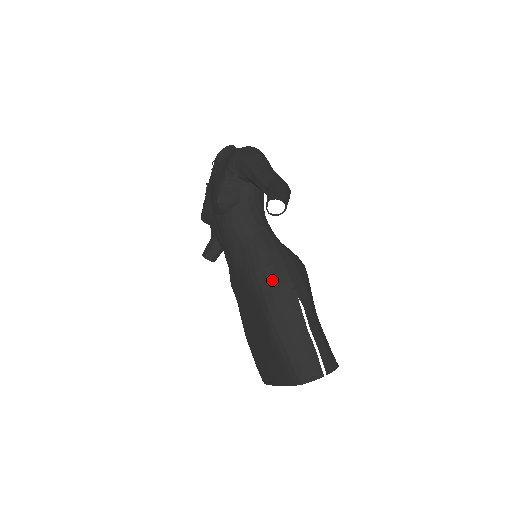
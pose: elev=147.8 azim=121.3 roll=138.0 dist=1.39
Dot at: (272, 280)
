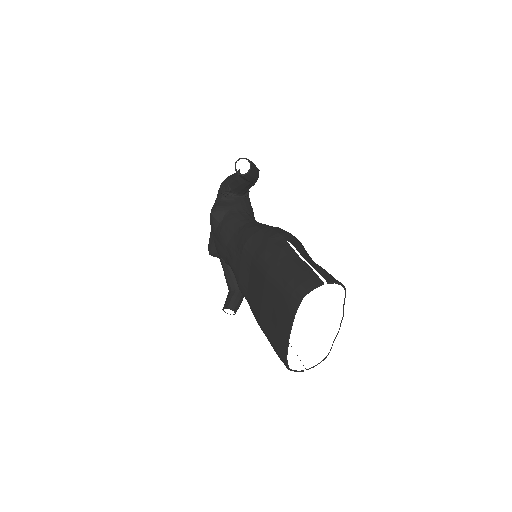
Dot at: (261, 238)
